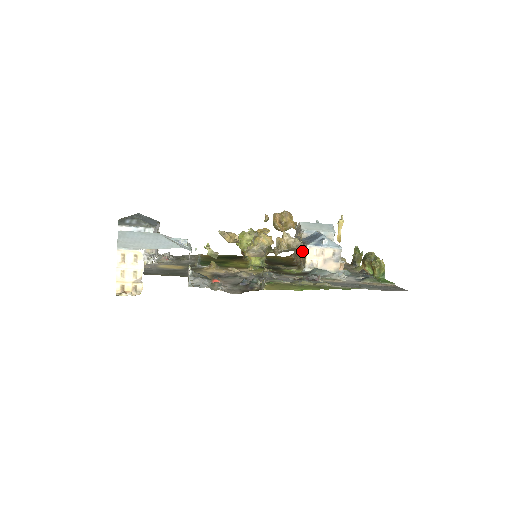
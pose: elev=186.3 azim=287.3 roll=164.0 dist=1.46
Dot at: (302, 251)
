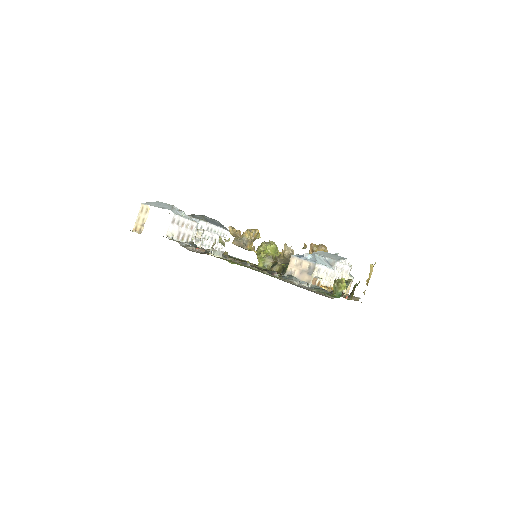
Dot at: occluded
